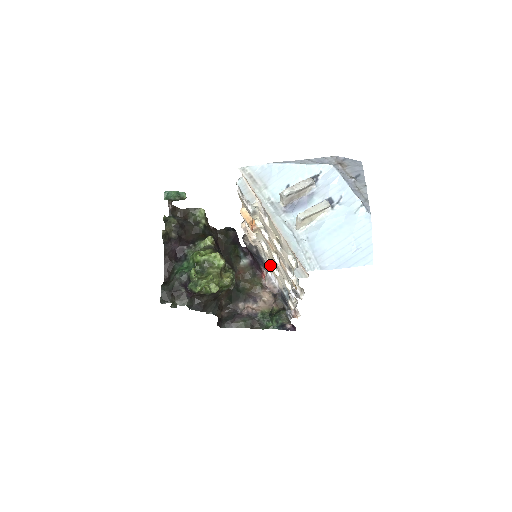
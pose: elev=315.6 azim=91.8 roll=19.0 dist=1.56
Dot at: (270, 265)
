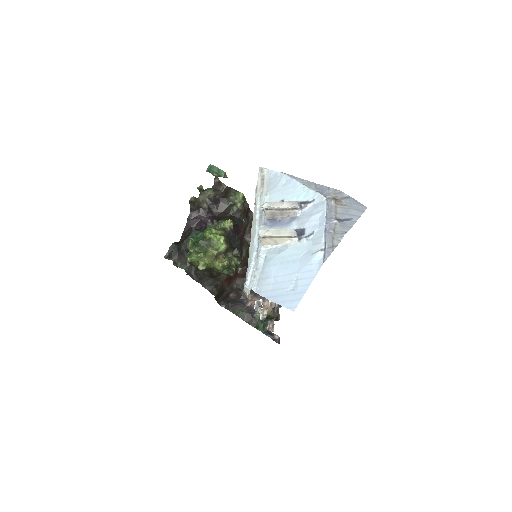
Dot at: occluded
